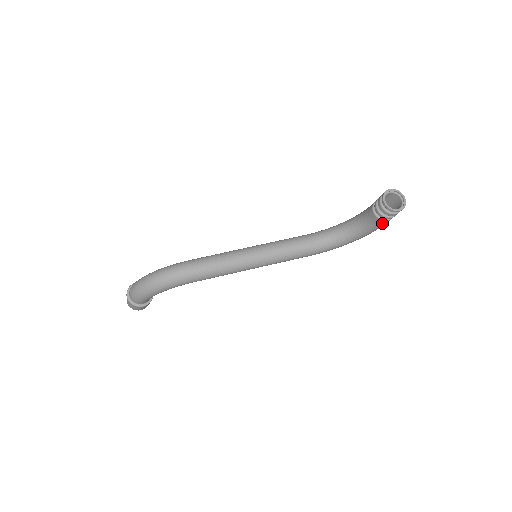
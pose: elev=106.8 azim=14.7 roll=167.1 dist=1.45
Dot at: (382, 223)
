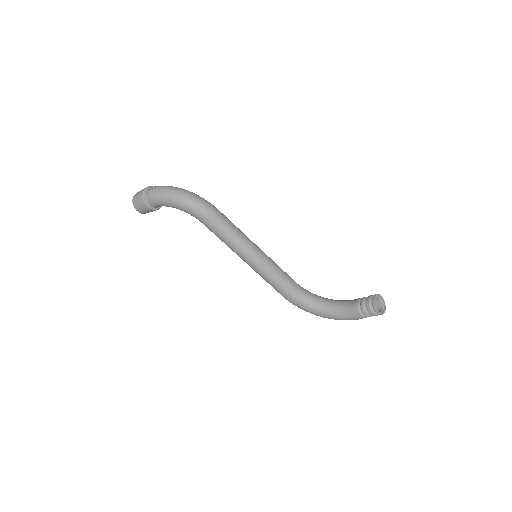
Dot at: (356, 314)
